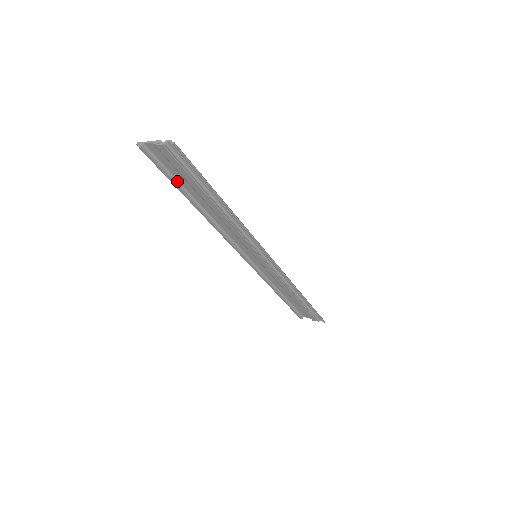
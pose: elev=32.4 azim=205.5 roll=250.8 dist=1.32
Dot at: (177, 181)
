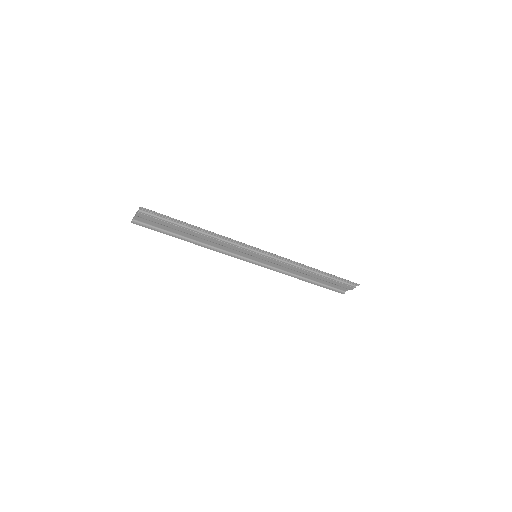
Dot at: (167, 231)
